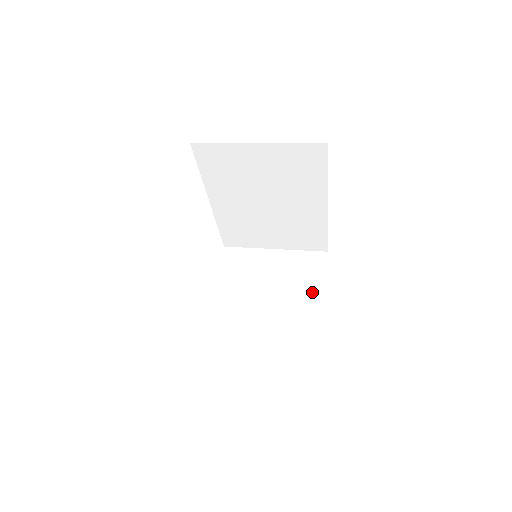
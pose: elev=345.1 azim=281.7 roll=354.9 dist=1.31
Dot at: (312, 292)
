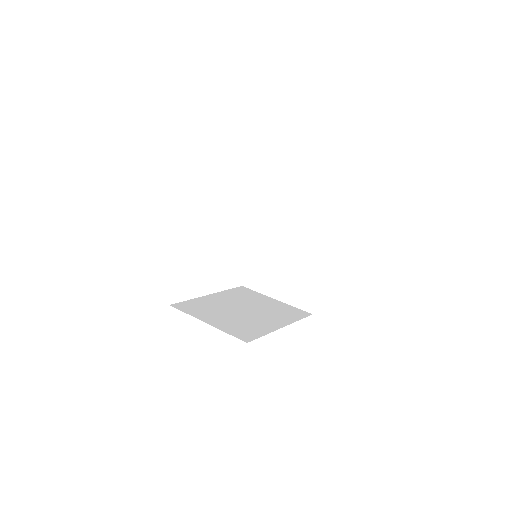
Dot at: (320, 253)
